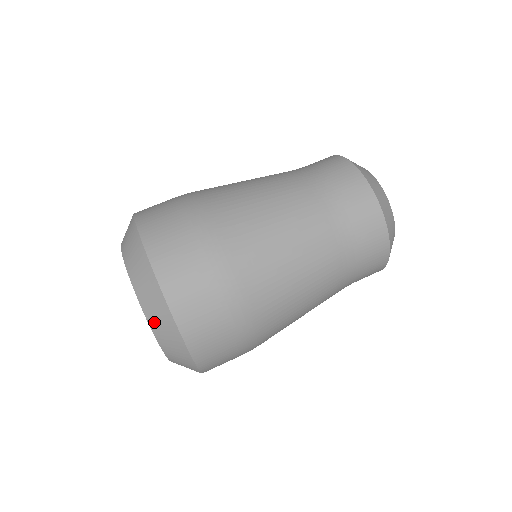
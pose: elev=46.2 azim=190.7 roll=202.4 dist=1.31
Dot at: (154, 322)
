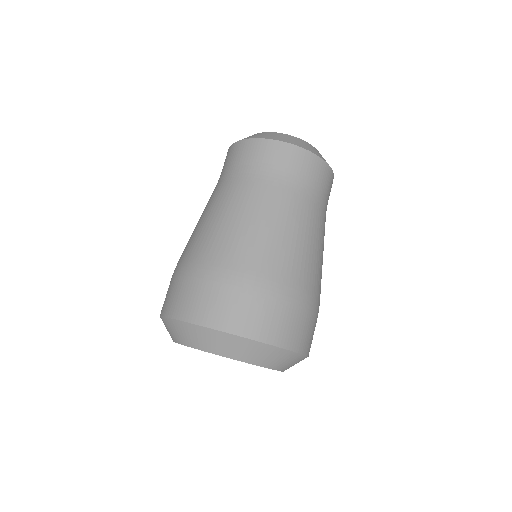
Dot at: (234, 354)
